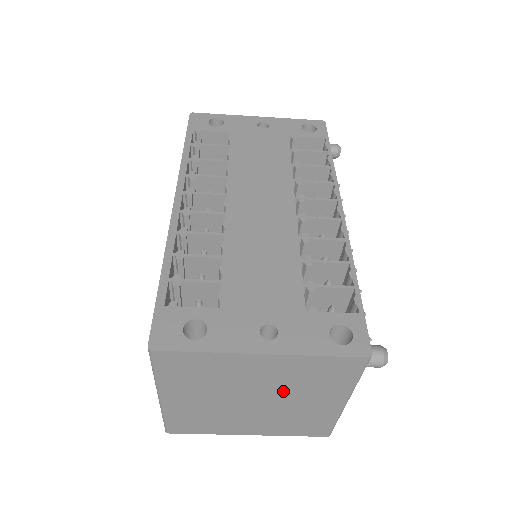
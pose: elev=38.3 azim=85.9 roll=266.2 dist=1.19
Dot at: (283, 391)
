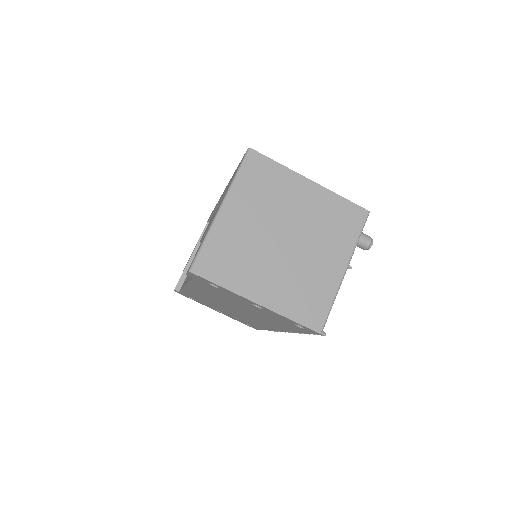
Dot at: (309, 233)
